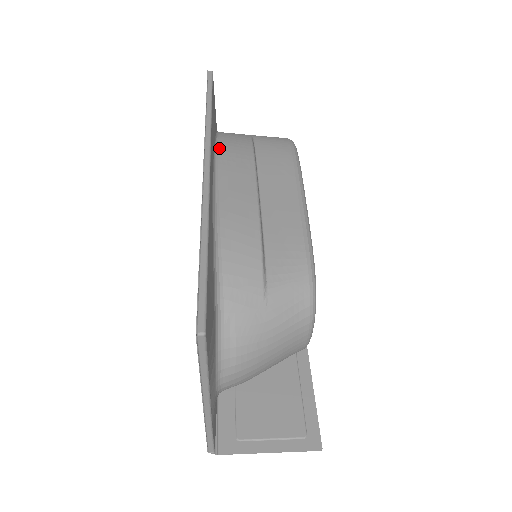
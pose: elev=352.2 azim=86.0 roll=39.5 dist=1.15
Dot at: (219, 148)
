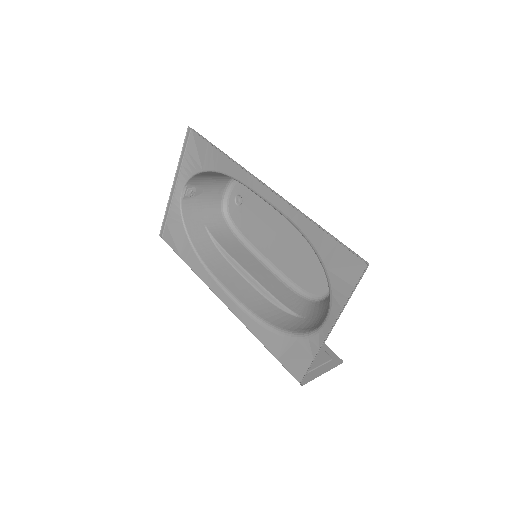
Dot at: (237, 180)
